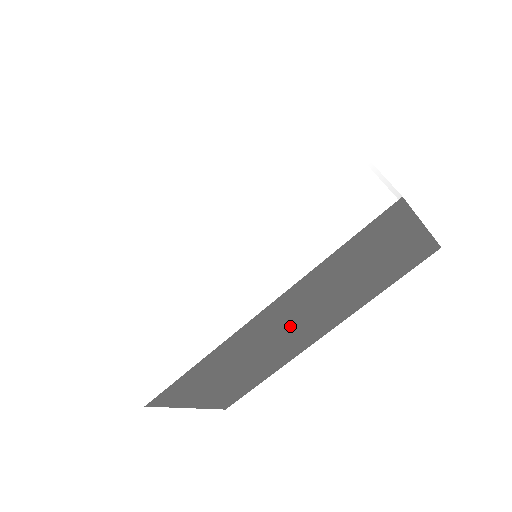
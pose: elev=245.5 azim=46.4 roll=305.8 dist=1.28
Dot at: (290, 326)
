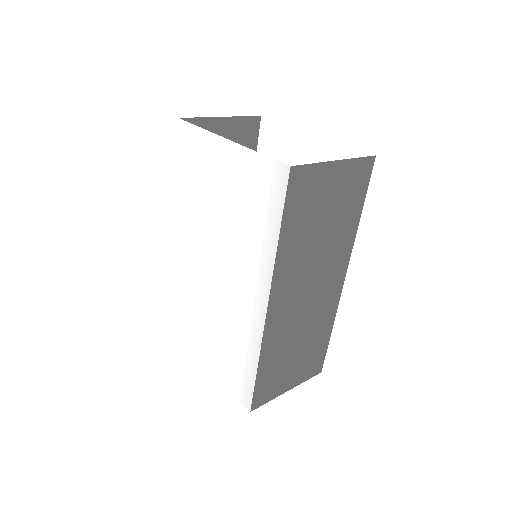
Dot at: (305, 295)
